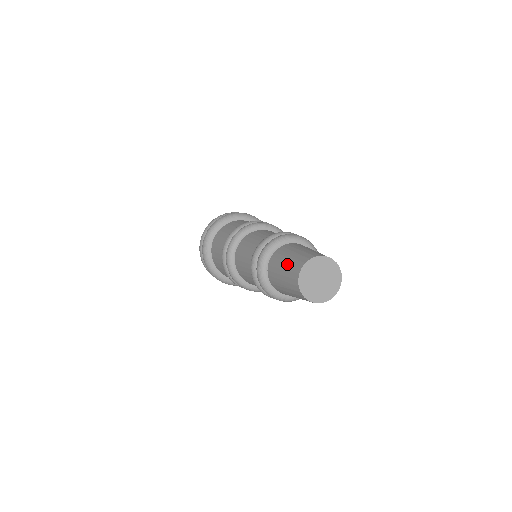
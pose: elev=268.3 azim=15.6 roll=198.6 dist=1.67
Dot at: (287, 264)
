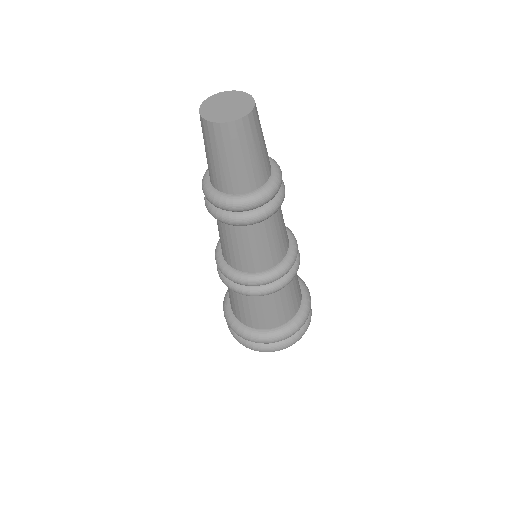
Dot at: occluded
